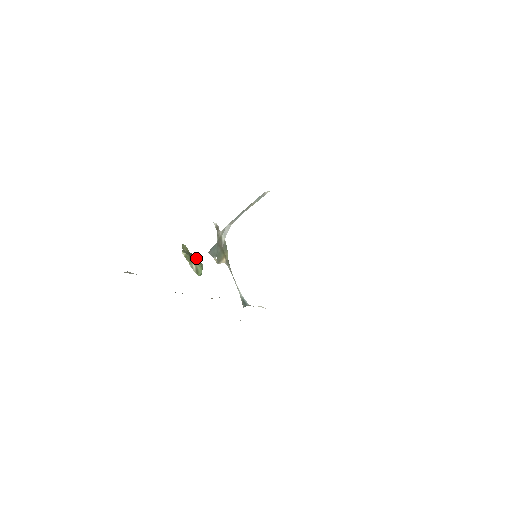
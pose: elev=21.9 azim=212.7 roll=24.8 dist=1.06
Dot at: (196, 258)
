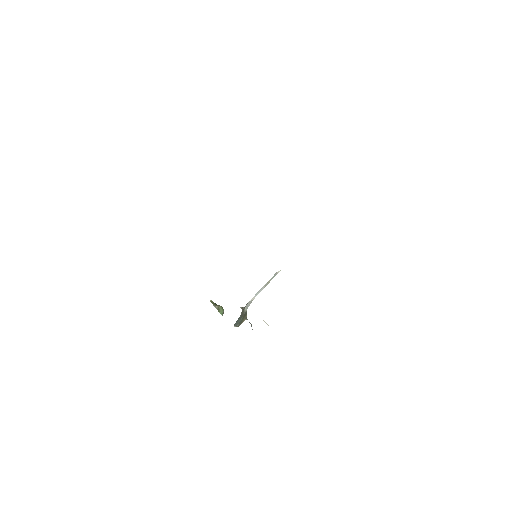
Dot at: occluded
